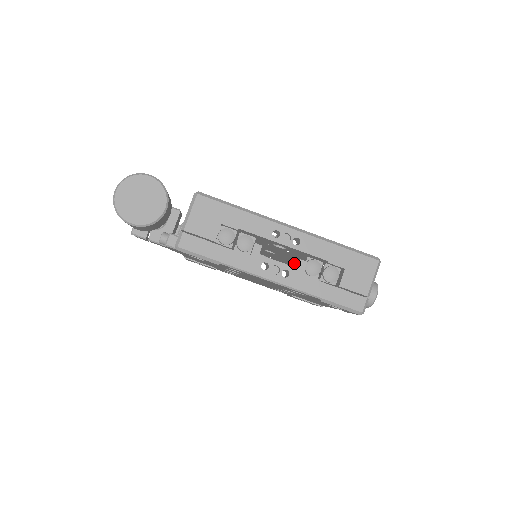
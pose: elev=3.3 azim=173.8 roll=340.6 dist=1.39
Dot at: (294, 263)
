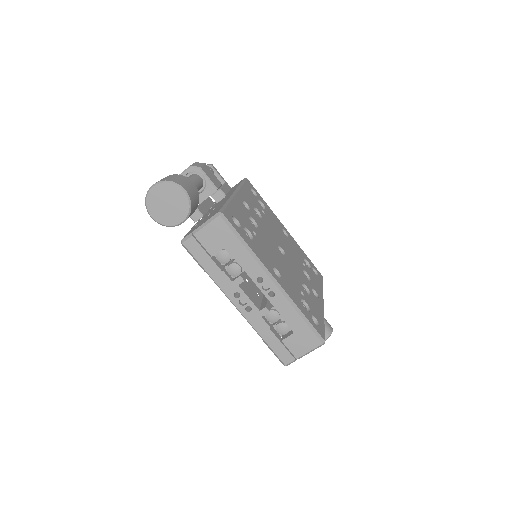
Dot at: (265, 299)
